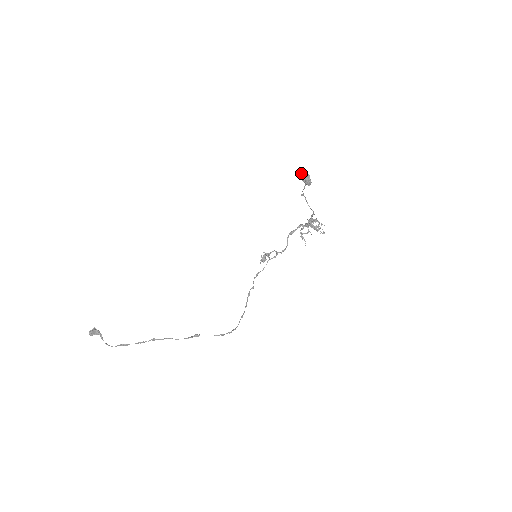
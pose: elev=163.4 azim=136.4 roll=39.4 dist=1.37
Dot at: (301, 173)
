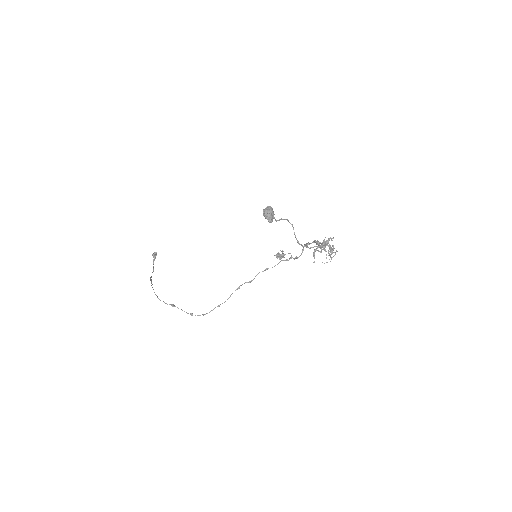
Dot at: (266, 207)
